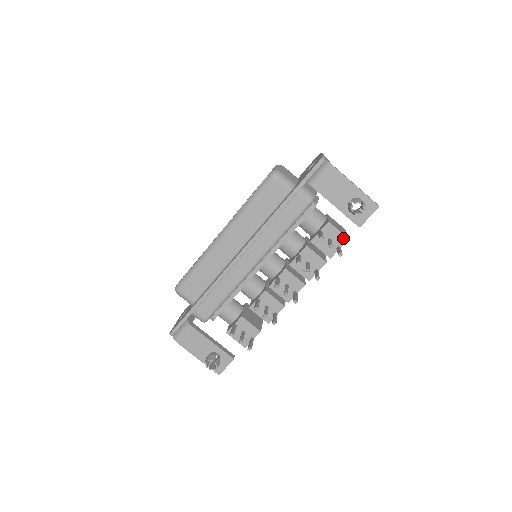
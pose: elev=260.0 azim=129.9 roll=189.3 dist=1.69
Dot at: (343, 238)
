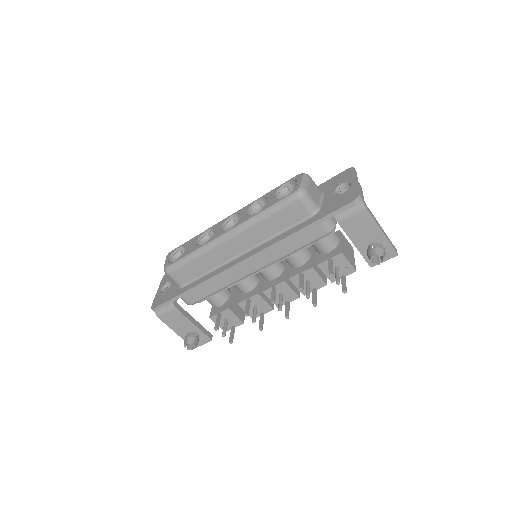
Dot at: (351, 269)
